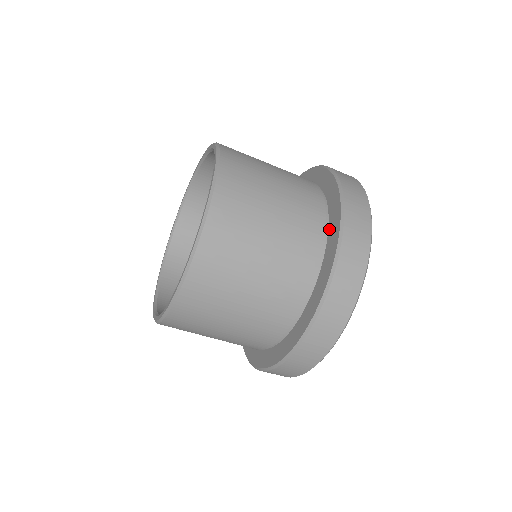
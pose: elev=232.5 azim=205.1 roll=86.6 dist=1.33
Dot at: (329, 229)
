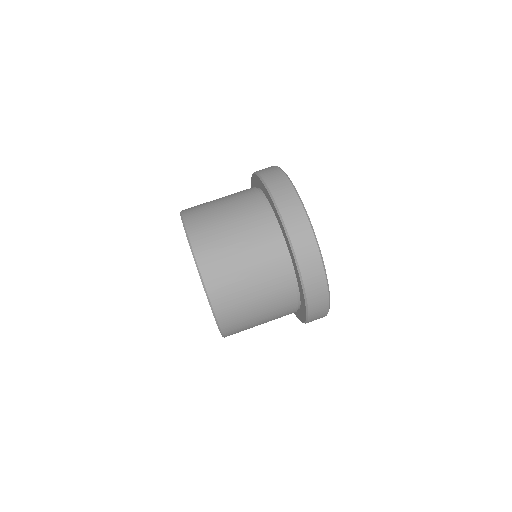
Dot at: (263, 191)
